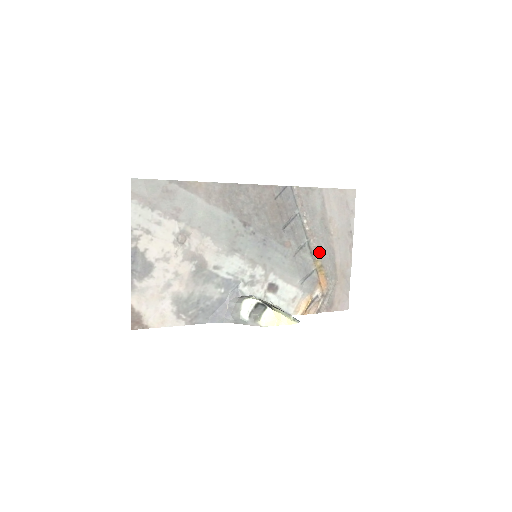
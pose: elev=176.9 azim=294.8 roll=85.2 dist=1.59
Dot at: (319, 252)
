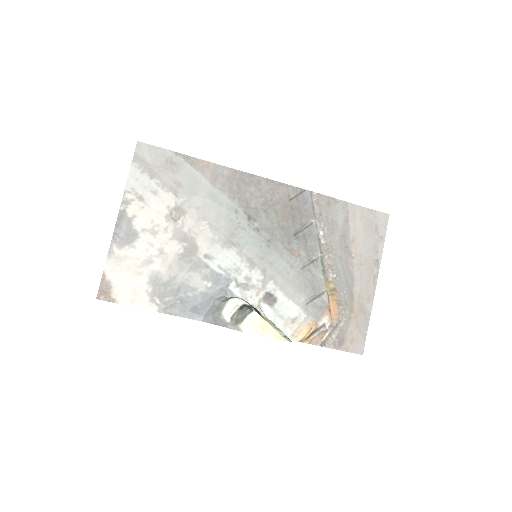
Dot at: (334, 272)
